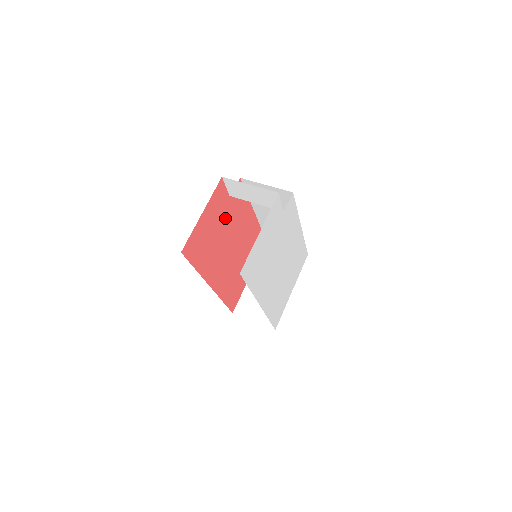
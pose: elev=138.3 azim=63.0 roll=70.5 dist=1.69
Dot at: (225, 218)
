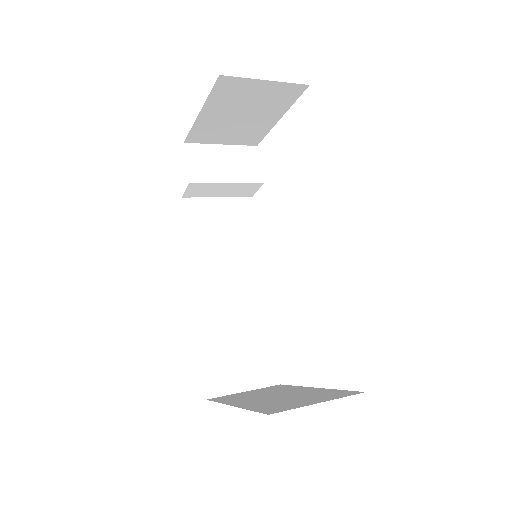
Dot at: occluded
